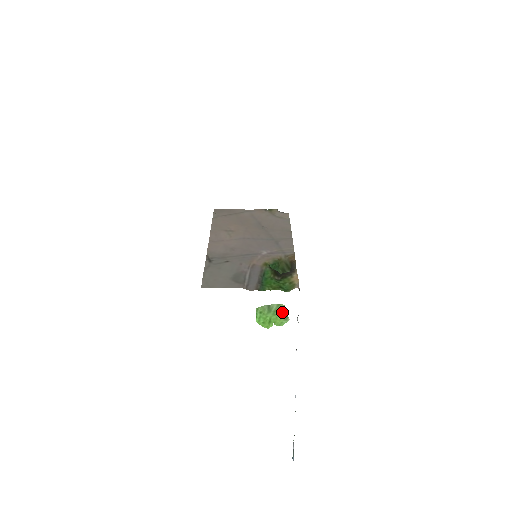
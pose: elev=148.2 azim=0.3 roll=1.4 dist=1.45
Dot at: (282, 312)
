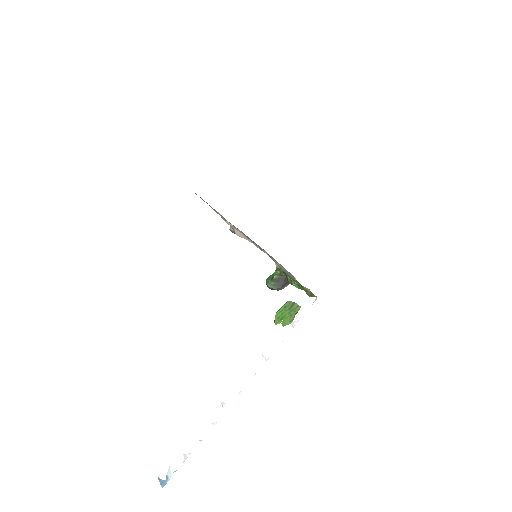
Dot at: (294, 313)
